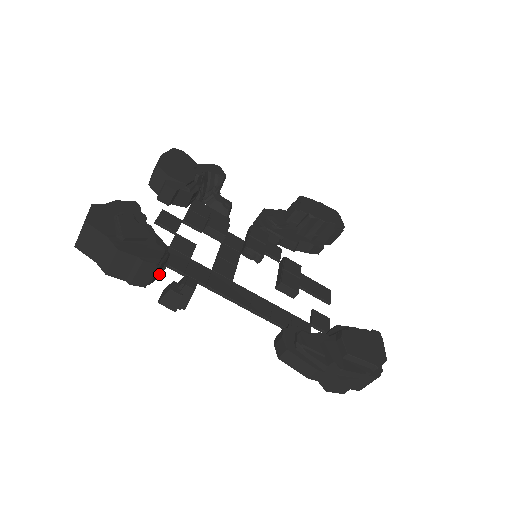
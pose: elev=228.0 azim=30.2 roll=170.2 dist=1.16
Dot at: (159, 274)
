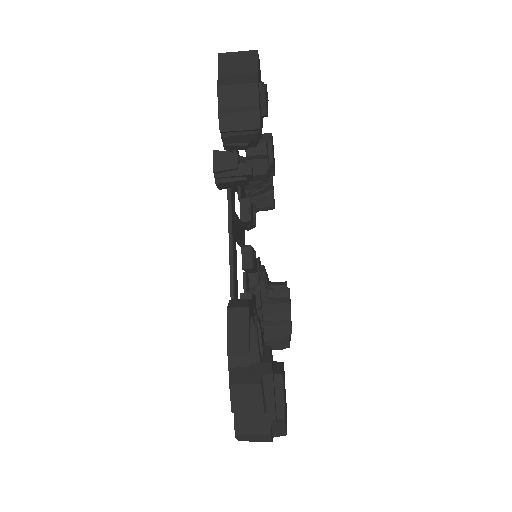
Dot at: (233, 144)
